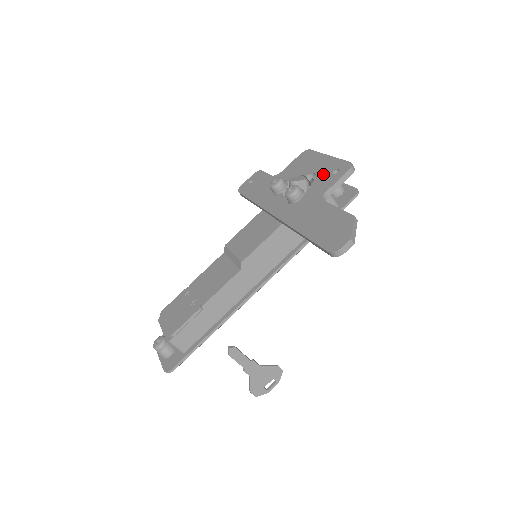
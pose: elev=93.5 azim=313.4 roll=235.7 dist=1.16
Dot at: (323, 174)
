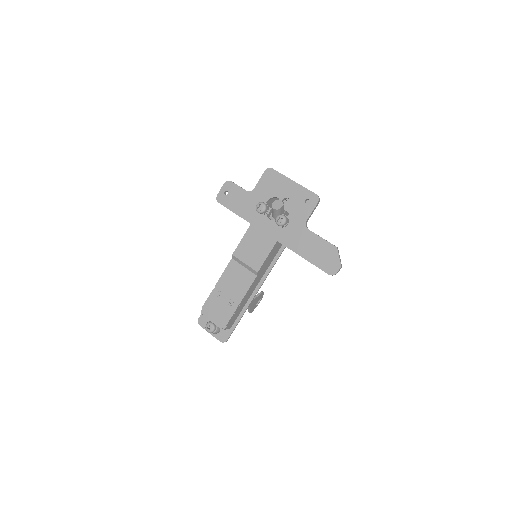
Dot at: (297, 202)
